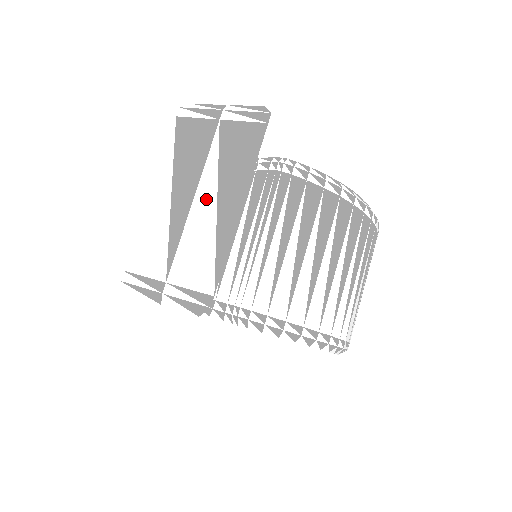
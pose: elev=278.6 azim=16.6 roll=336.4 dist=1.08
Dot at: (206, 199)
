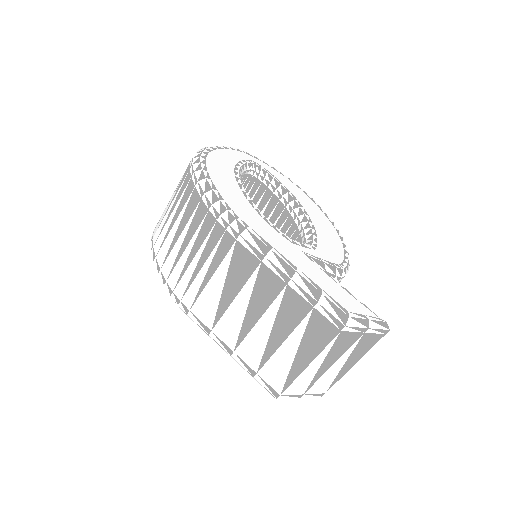
Dot at: (339, 365)
